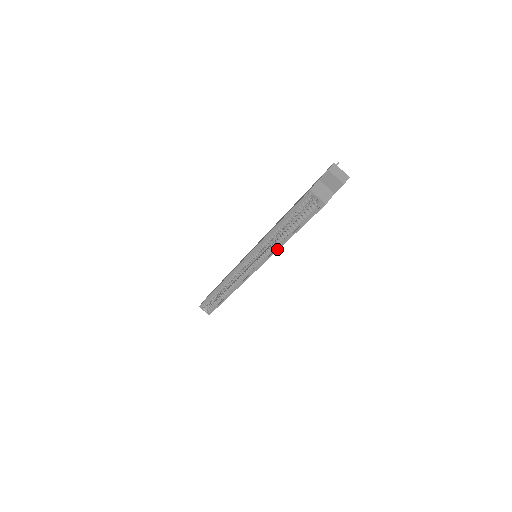
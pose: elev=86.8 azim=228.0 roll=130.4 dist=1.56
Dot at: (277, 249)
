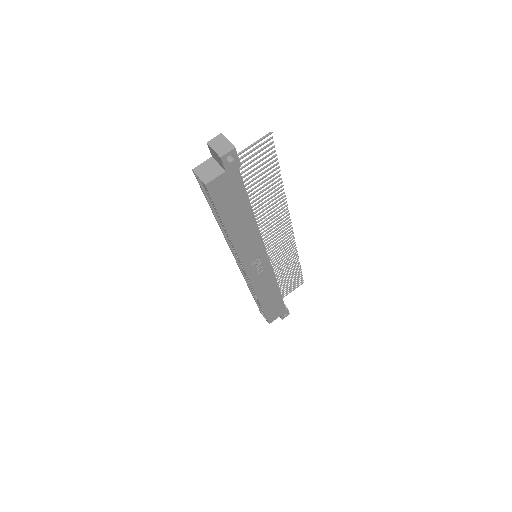
Dot at: (232, 245)
